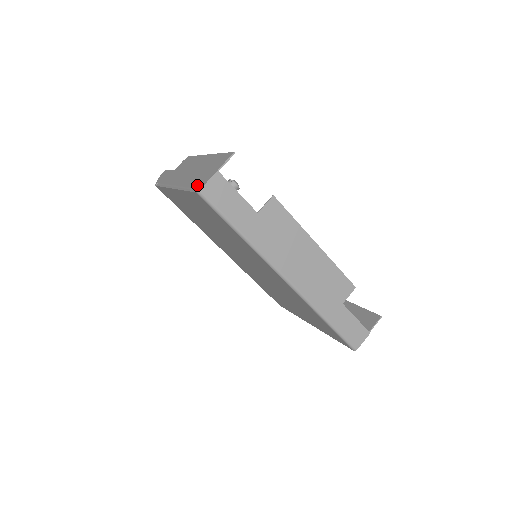
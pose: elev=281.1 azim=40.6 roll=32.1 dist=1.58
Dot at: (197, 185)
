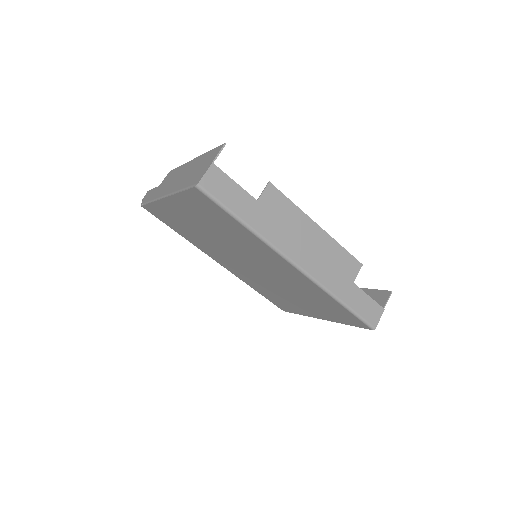
Dot at: (193, 182)
